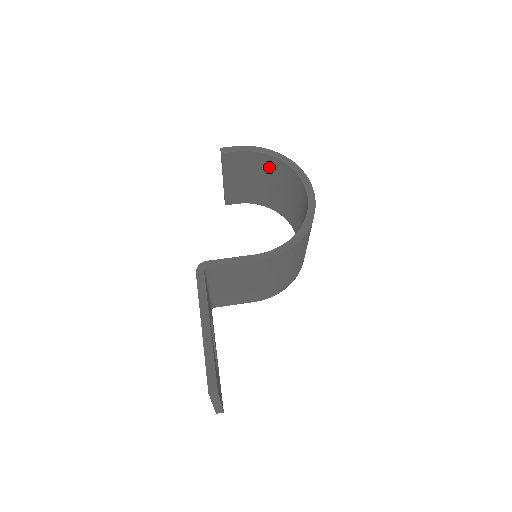
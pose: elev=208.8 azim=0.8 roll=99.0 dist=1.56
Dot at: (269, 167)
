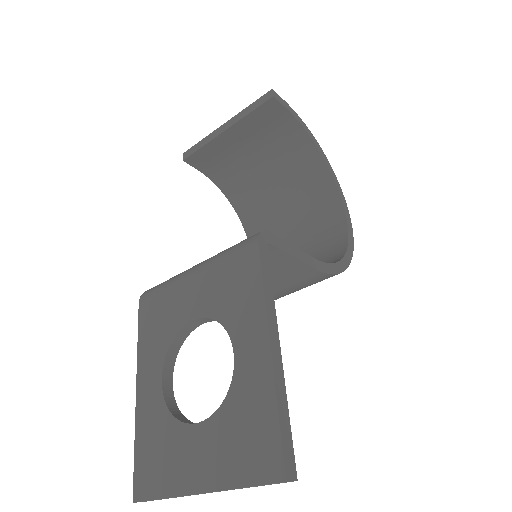
Dot at: (294, 154)
